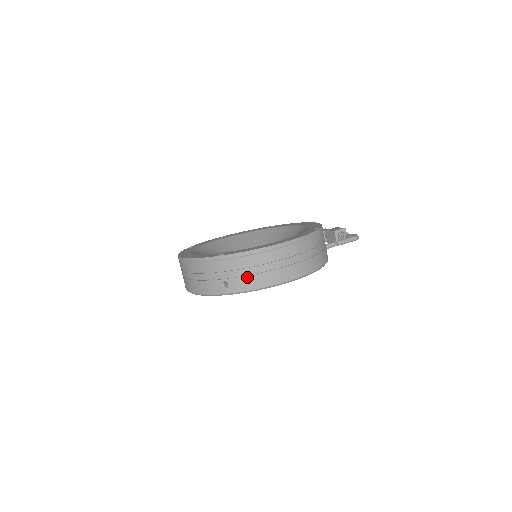
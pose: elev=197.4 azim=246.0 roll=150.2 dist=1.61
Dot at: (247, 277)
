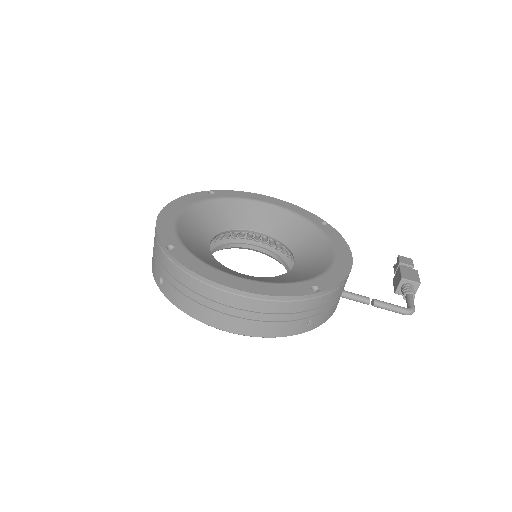
Dot at: (180, 293)
